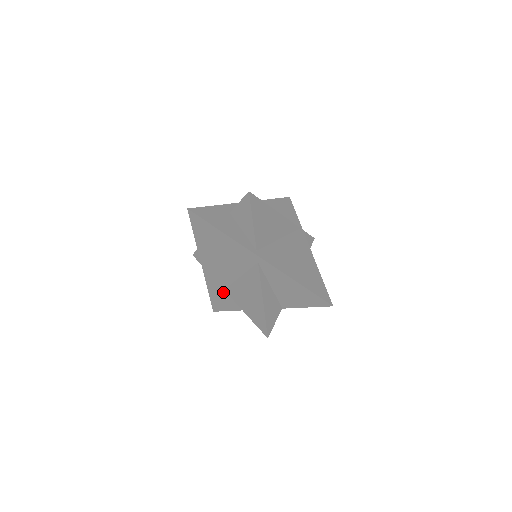
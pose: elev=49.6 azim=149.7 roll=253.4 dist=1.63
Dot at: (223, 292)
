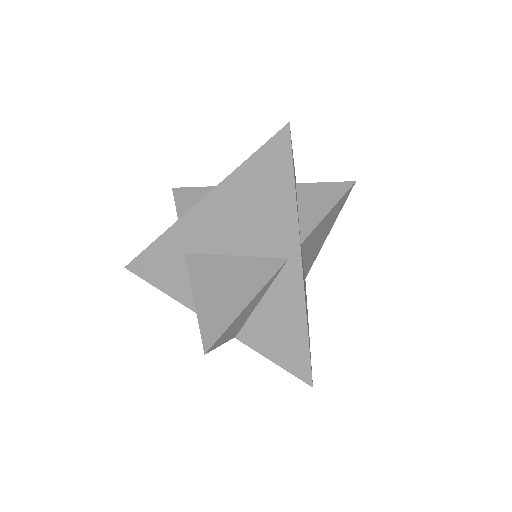
Dot at: (179, 255)
